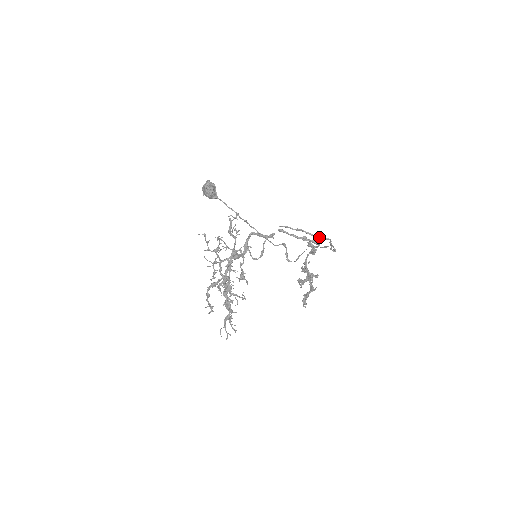
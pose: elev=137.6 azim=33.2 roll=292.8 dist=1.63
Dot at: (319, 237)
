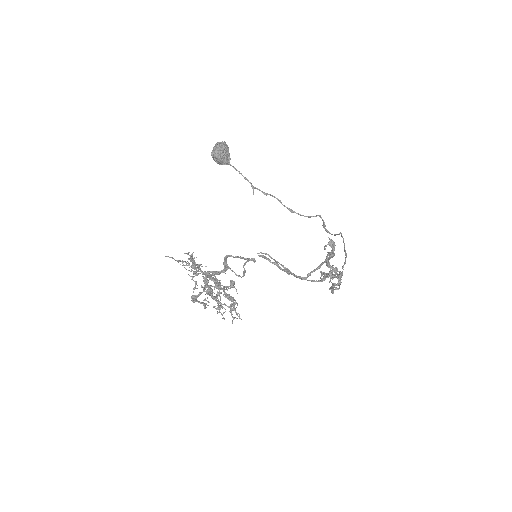
Dot at: (301, 278)
